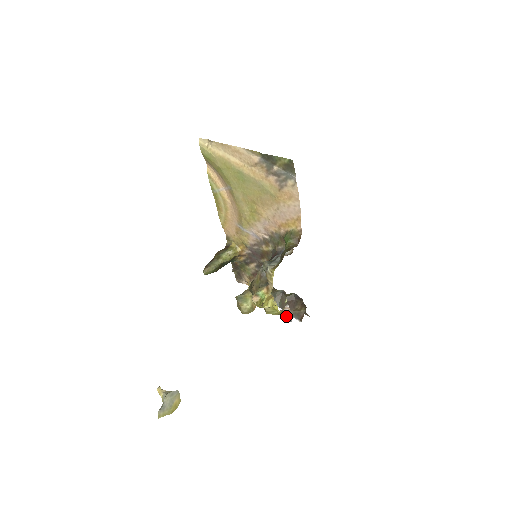
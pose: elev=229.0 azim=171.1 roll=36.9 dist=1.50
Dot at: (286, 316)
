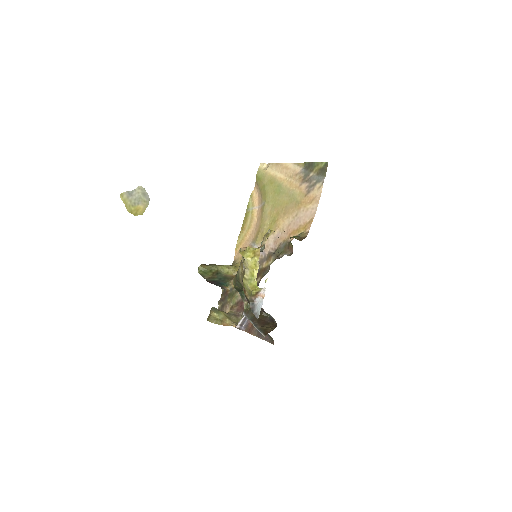
Dot at: (256, 311)
